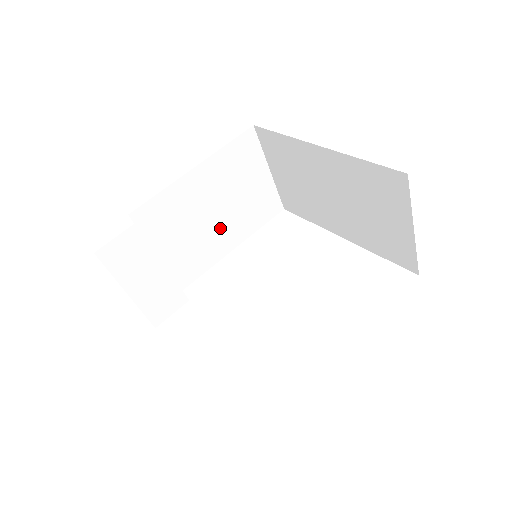
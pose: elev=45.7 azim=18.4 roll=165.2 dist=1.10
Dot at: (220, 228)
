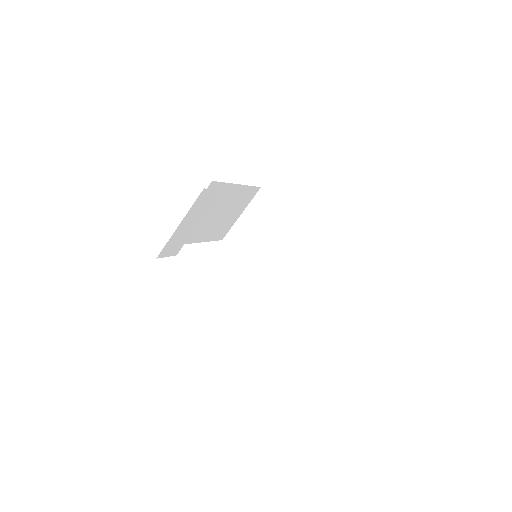
Dot at: (209, 225)
